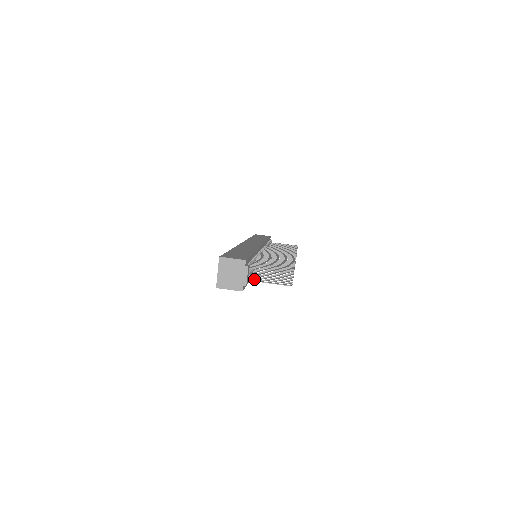
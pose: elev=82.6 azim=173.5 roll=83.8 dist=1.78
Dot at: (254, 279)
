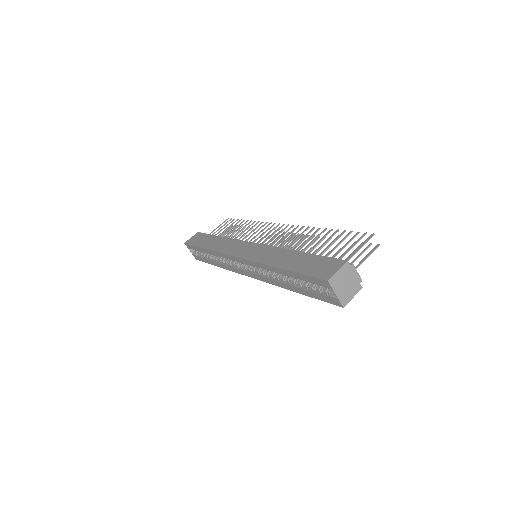
Dot at: occluded
